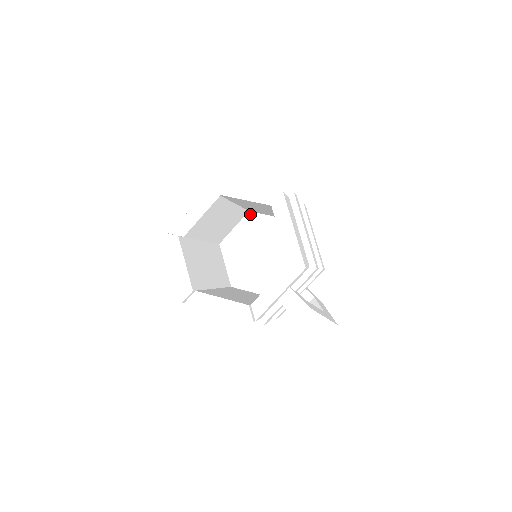
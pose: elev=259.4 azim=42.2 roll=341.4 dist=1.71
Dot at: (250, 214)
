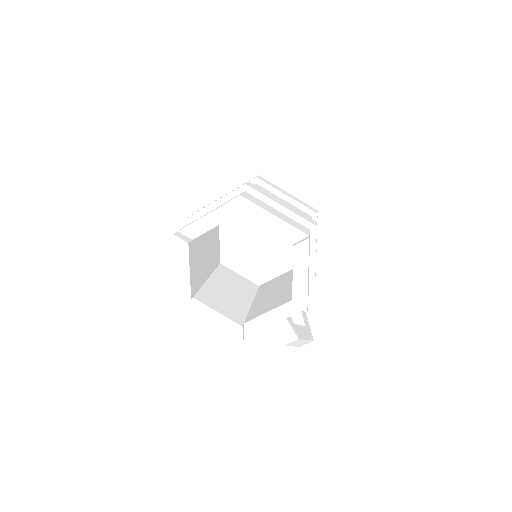
Dot at: occluded
